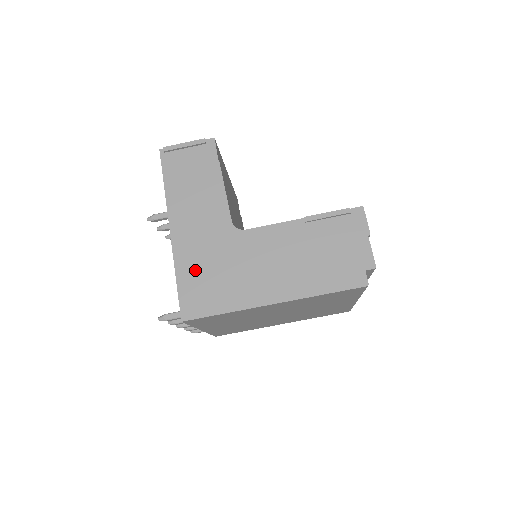
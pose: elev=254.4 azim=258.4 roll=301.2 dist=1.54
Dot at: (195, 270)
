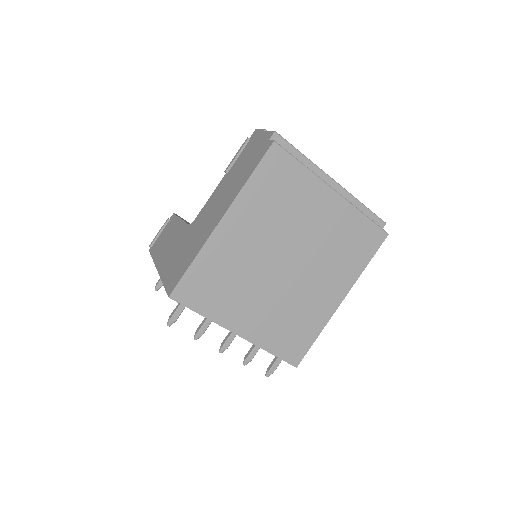
Dot at: (172, 266)
